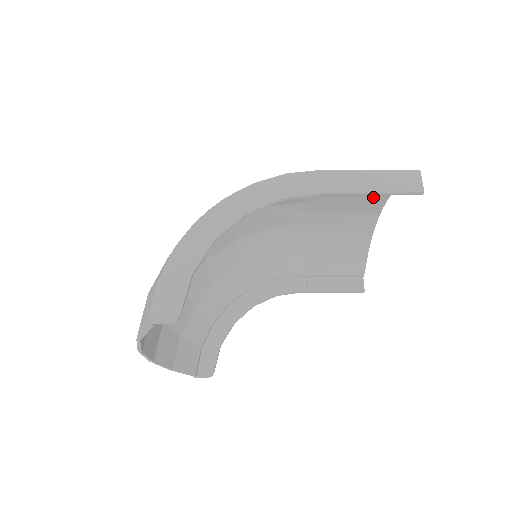
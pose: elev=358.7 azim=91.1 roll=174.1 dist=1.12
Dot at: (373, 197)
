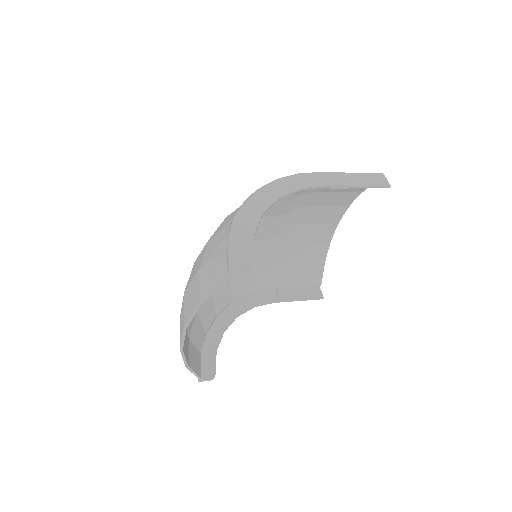
Dot at: (337, 208)
